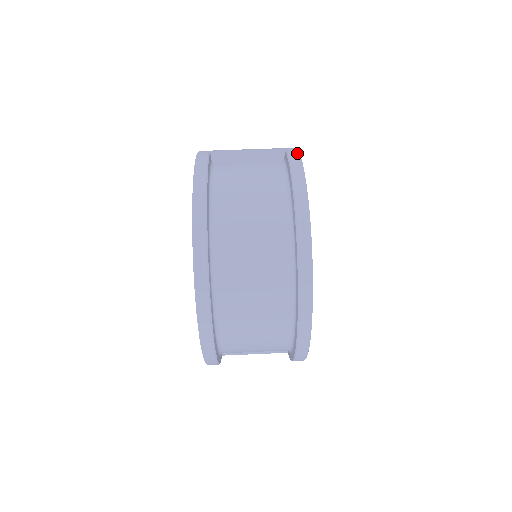
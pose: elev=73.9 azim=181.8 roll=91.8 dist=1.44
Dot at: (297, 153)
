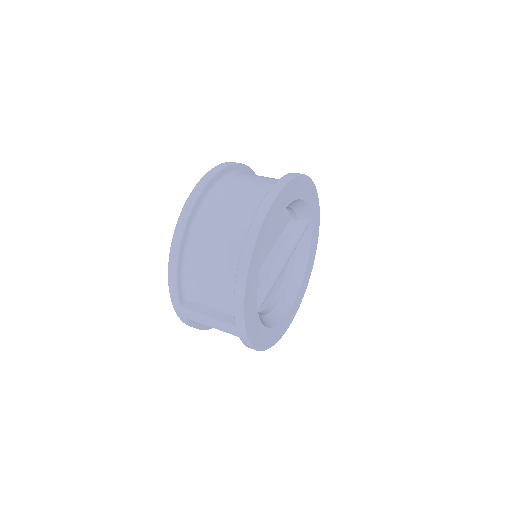
Dot at: occluded
